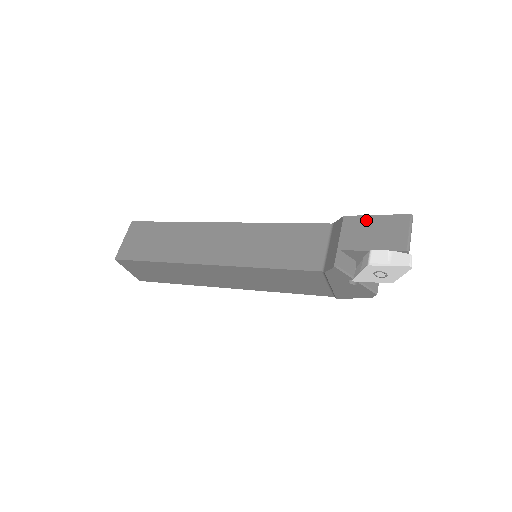
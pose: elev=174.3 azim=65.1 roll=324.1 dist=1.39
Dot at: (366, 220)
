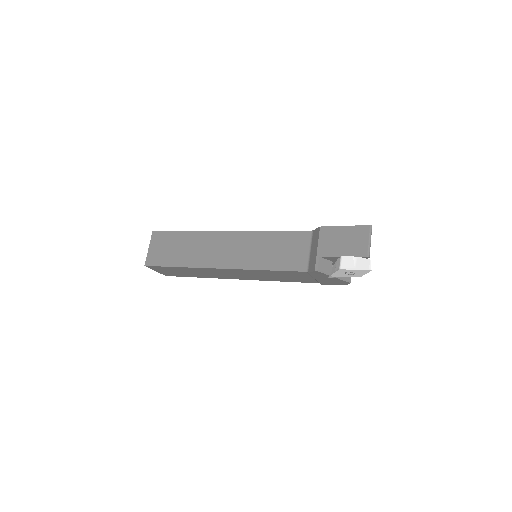
Dot at: (337, 230)
